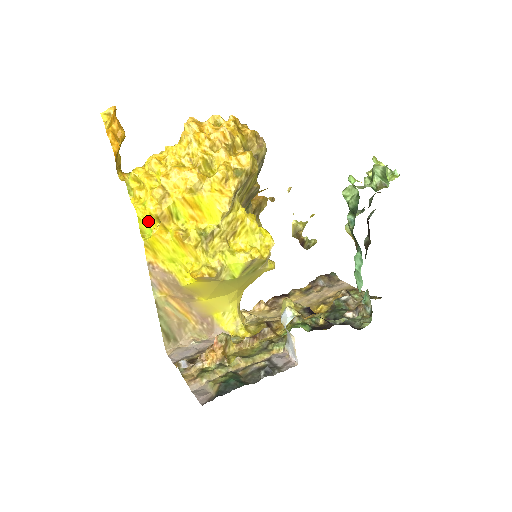
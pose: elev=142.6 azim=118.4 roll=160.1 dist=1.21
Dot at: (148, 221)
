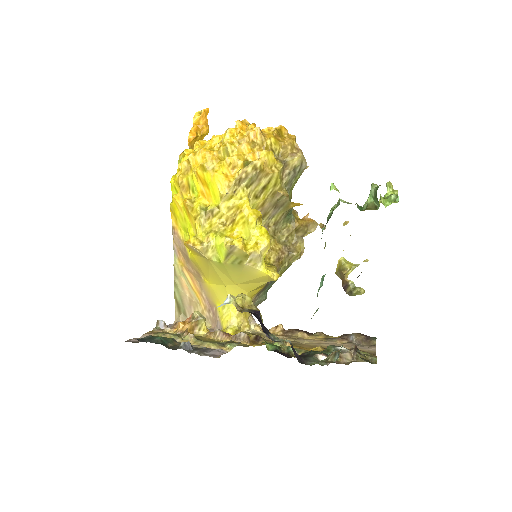
Dot at: (177, 189)
